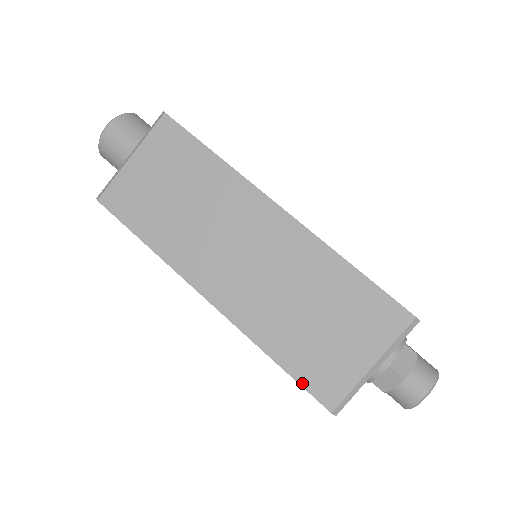
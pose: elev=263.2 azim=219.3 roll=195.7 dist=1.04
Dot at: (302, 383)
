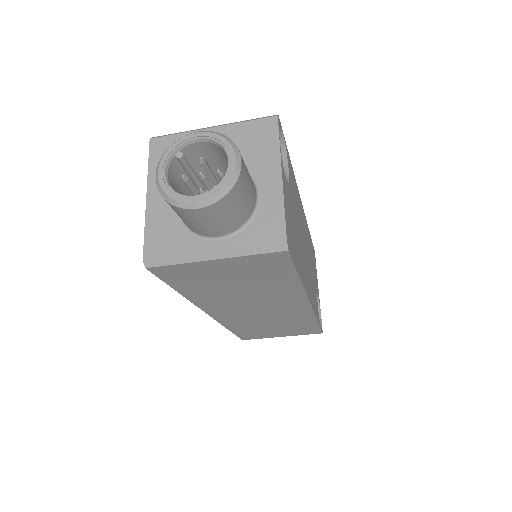
Dot at: (238, 335)
